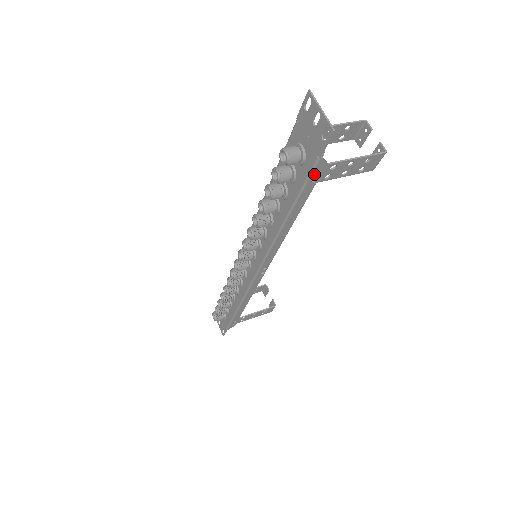
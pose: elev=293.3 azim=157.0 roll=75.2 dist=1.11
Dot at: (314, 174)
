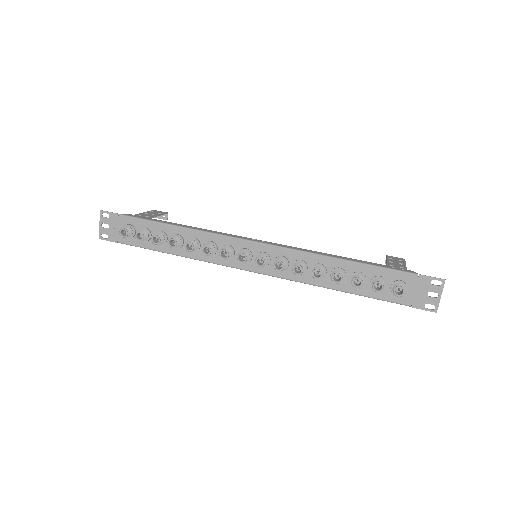
Dot at: (393, 302)
